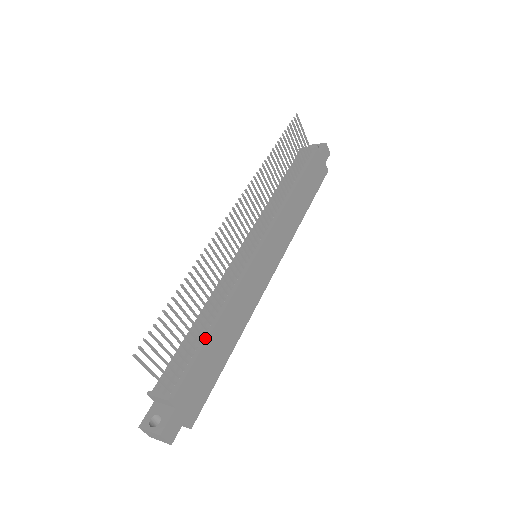
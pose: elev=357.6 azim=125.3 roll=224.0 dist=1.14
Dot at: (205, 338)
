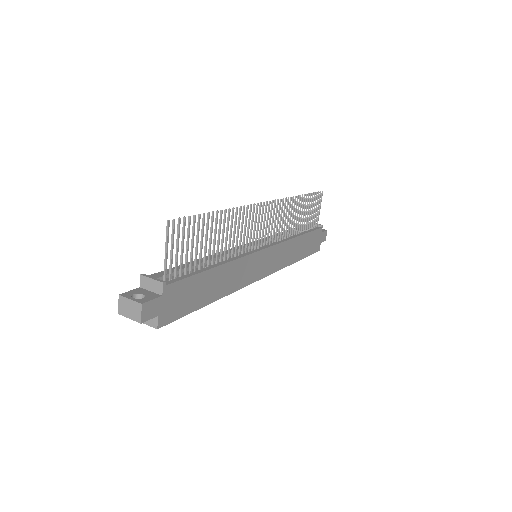
Dot at: (205, 269)
